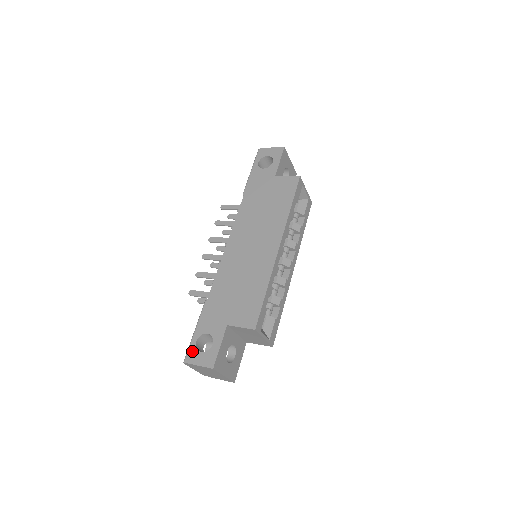
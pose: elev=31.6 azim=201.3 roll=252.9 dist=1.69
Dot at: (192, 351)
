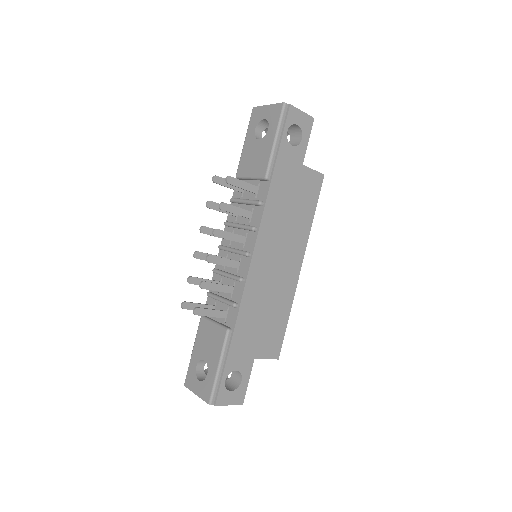
Dot at: (222, 392)
